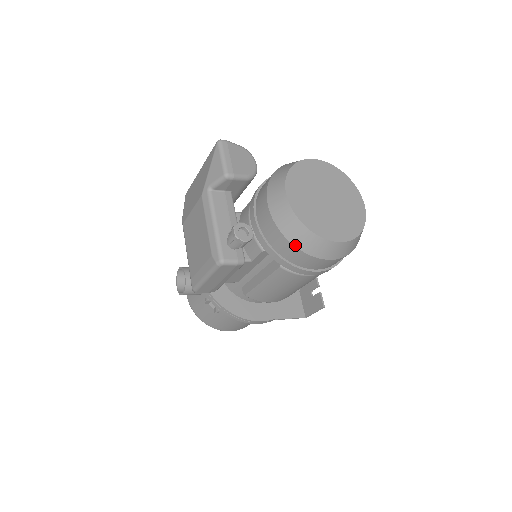
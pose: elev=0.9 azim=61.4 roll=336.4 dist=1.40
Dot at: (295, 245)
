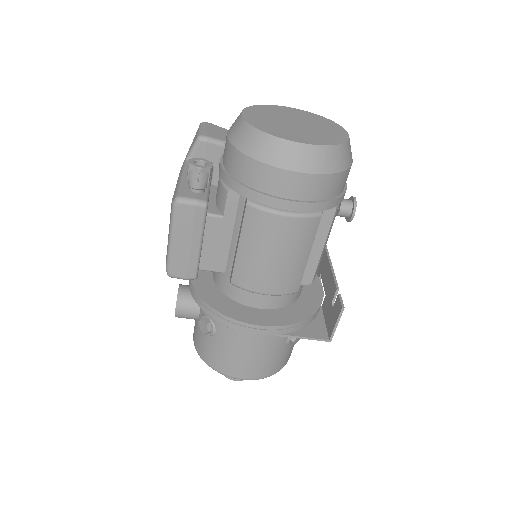
Dot at: (250, 155)
